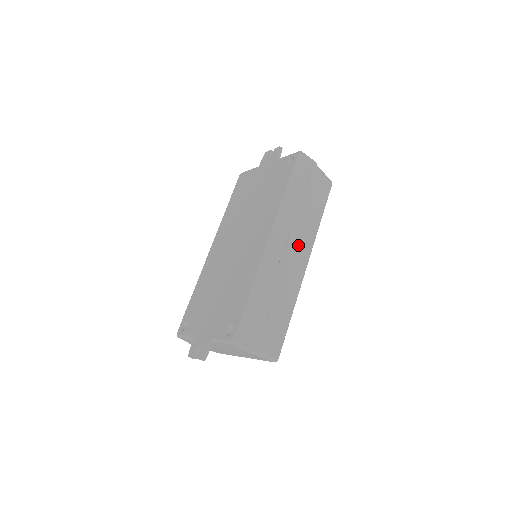
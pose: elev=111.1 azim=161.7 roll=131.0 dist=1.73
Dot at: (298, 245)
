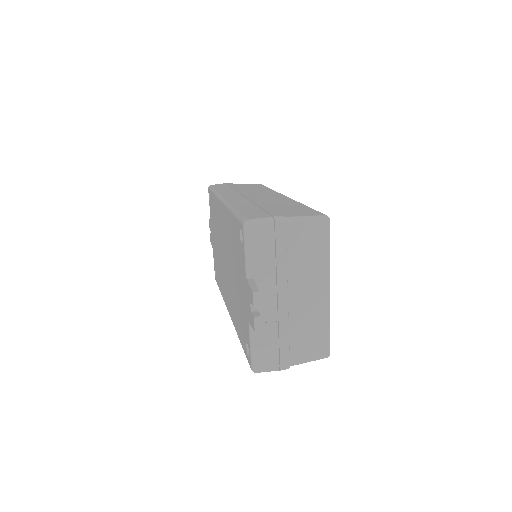
Dot at: occluded
